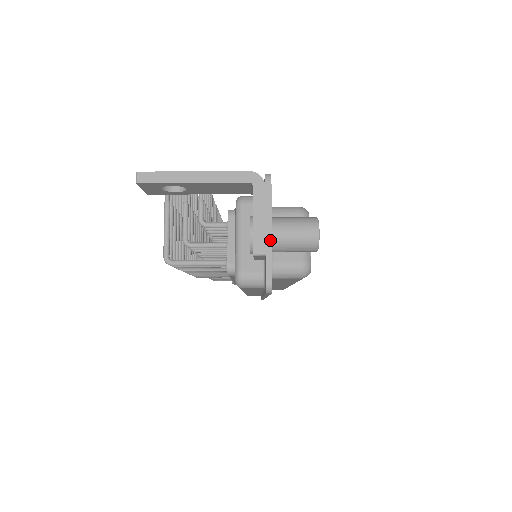
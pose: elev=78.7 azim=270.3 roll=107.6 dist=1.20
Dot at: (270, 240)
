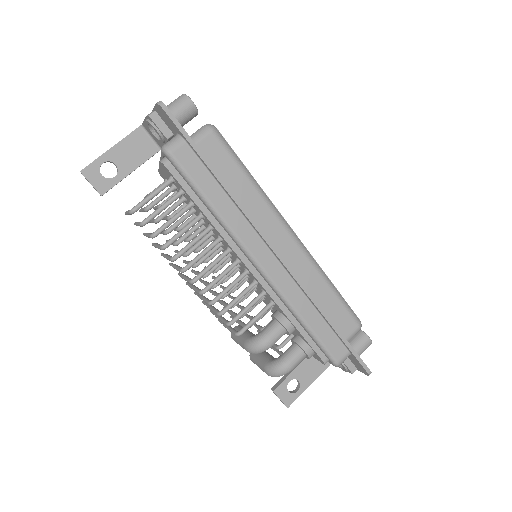
Dot at: occluded
